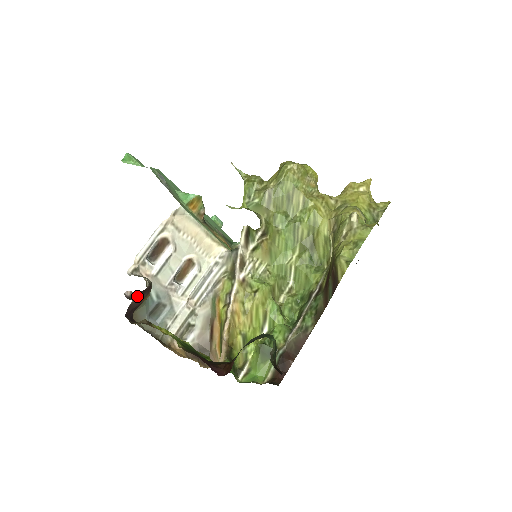
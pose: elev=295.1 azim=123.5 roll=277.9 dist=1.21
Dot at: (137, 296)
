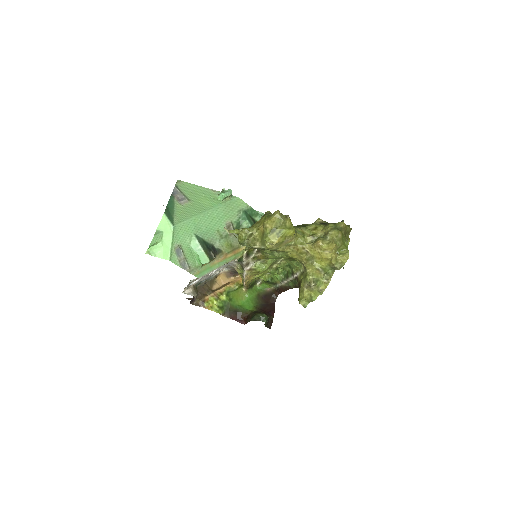
Dot at: (192, 298)
